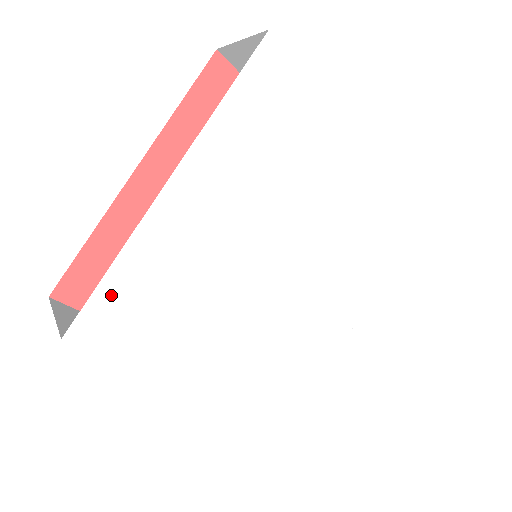
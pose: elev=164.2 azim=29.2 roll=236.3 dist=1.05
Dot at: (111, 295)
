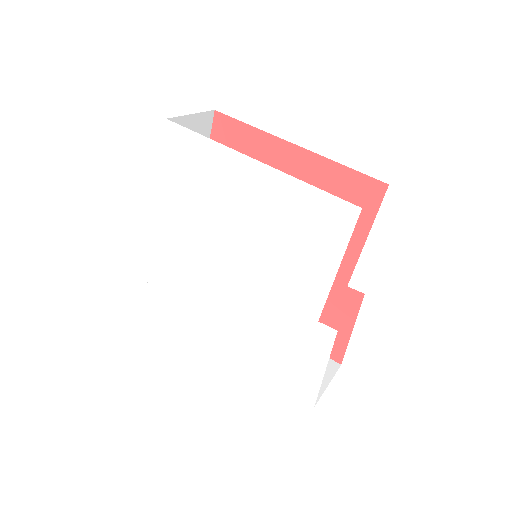
Dot at: (155, 284)
